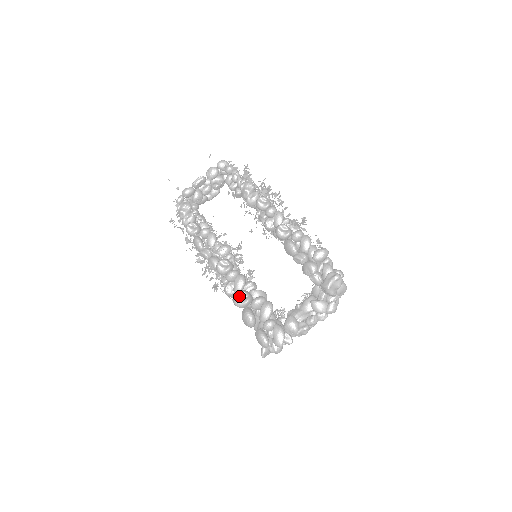
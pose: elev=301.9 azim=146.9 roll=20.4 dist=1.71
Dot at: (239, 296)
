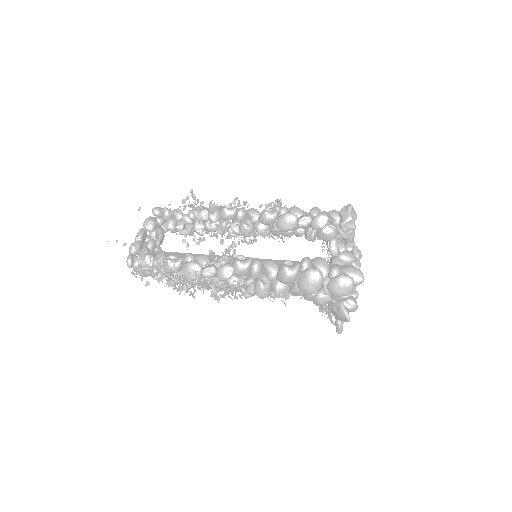
Dot at: (286, 266)
